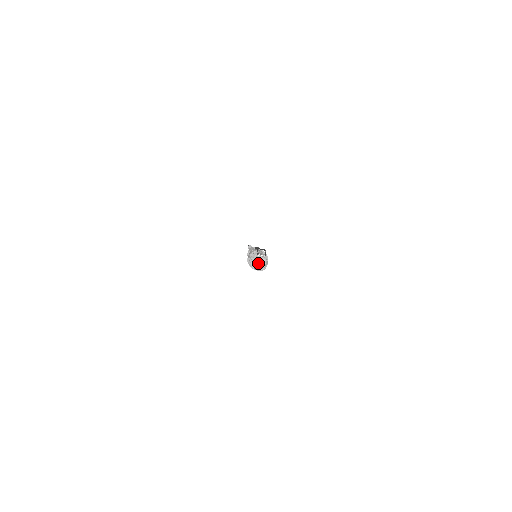
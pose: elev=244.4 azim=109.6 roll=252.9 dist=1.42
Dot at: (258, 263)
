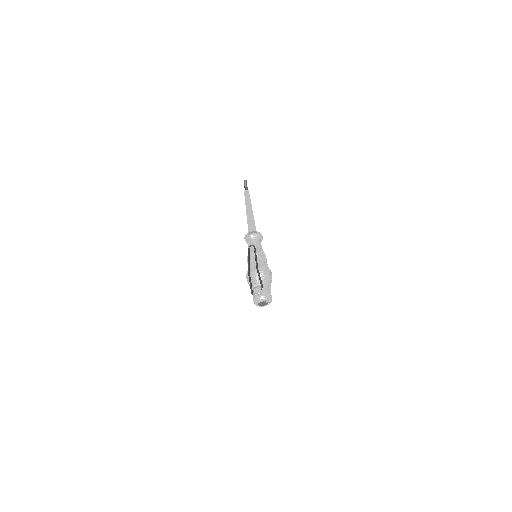
Dot at: (260, 305)
